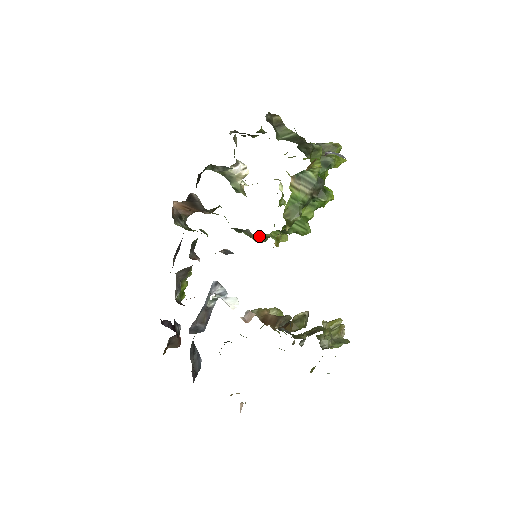
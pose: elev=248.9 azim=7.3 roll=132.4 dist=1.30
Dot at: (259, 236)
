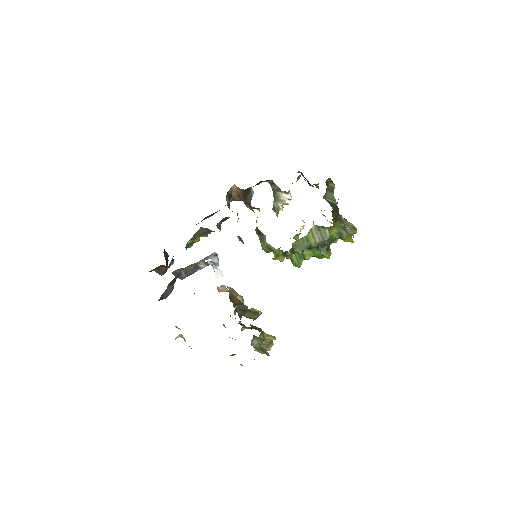
Dot at: (268, 245)
